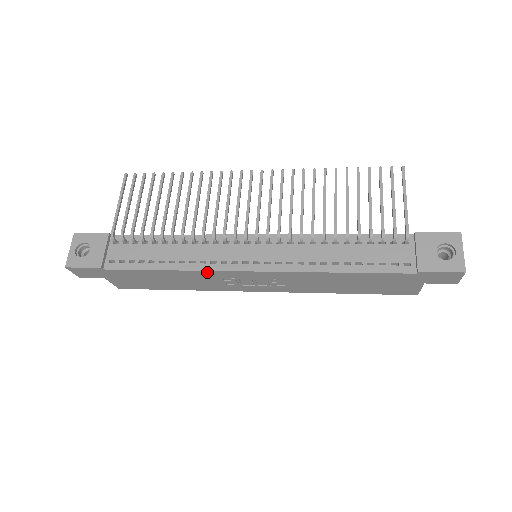
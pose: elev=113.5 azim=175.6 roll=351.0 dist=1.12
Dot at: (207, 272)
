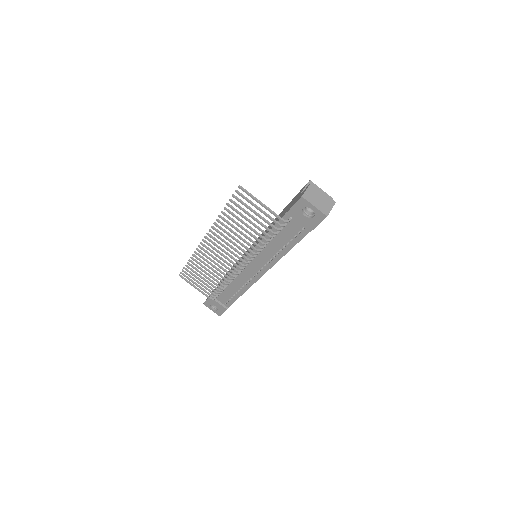
Dot at: (252, 284)
